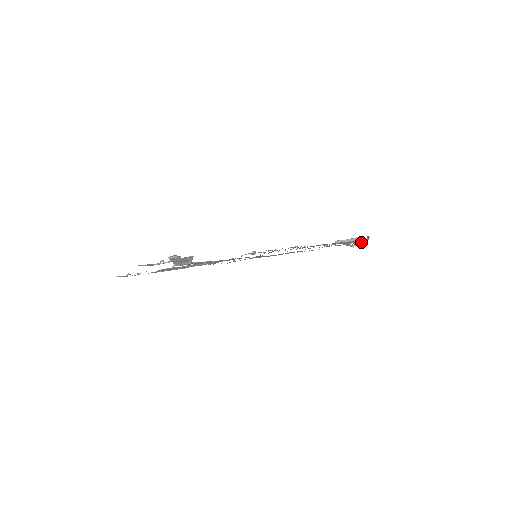
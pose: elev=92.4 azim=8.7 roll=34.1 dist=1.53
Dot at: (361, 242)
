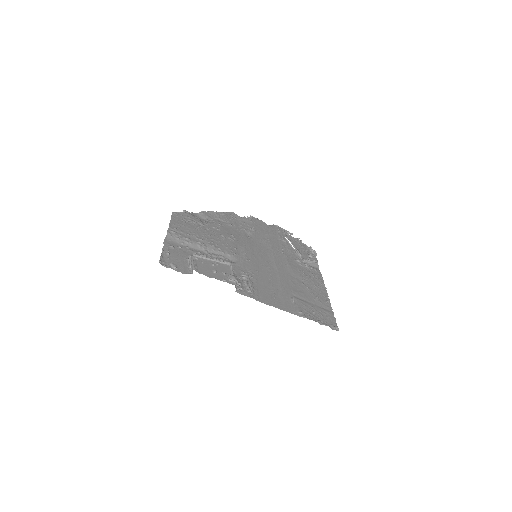
Dot at: (299, 240)
